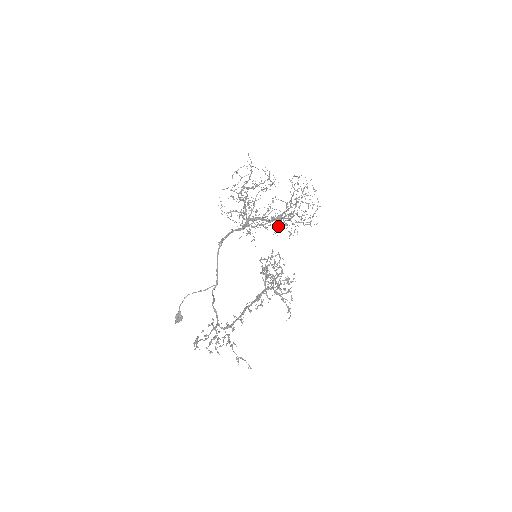
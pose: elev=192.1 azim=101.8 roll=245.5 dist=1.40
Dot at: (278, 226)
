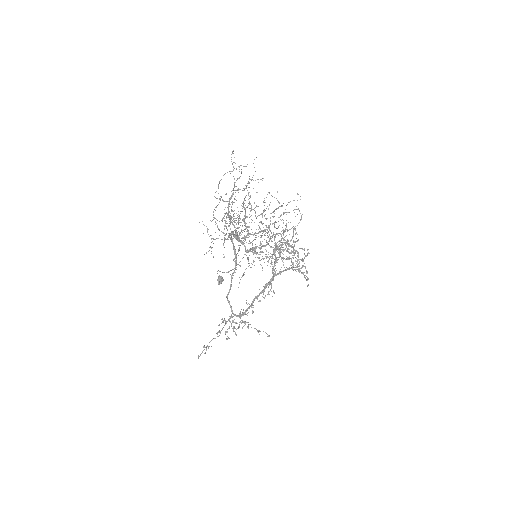
Dot at: (245, 269)
